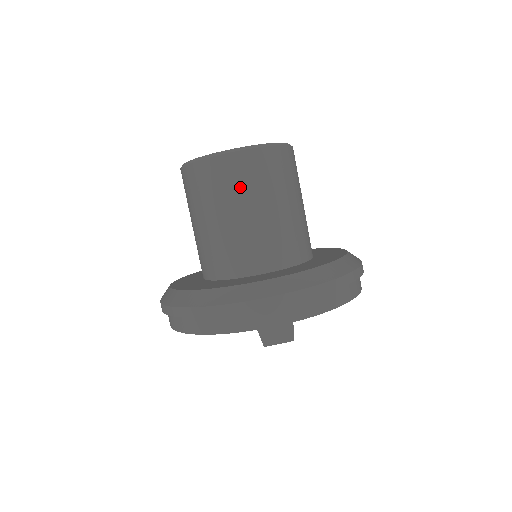
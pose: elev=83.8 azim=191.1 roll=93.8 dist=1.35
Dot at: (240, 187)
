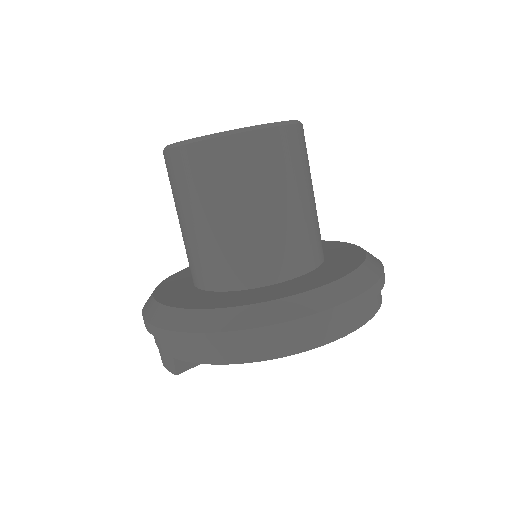
Dot at: (176, 190)
